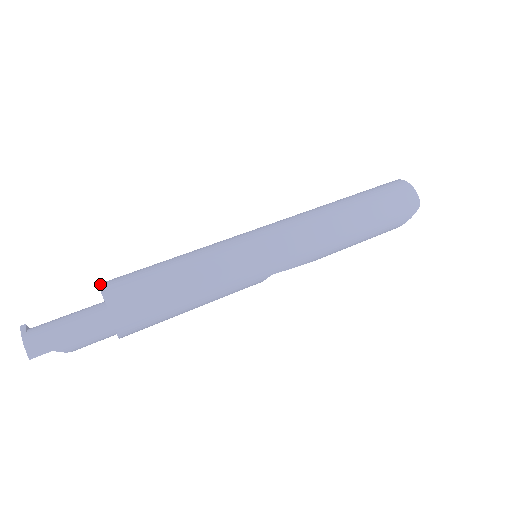
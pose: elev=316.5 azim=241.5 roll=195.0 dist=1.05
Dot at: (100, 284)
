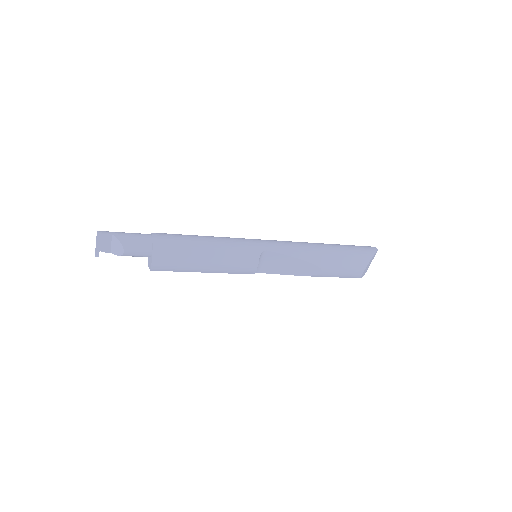
Dot at: occluded
